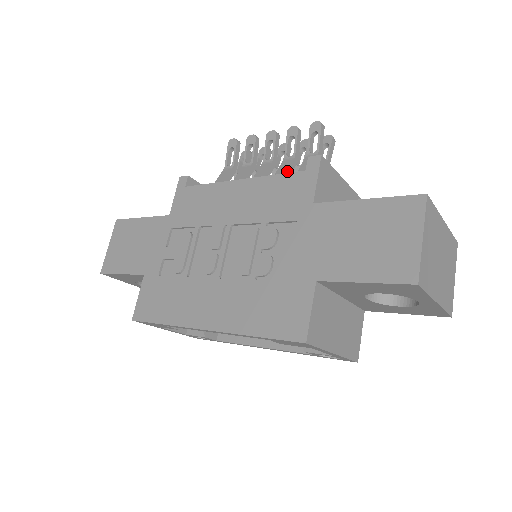
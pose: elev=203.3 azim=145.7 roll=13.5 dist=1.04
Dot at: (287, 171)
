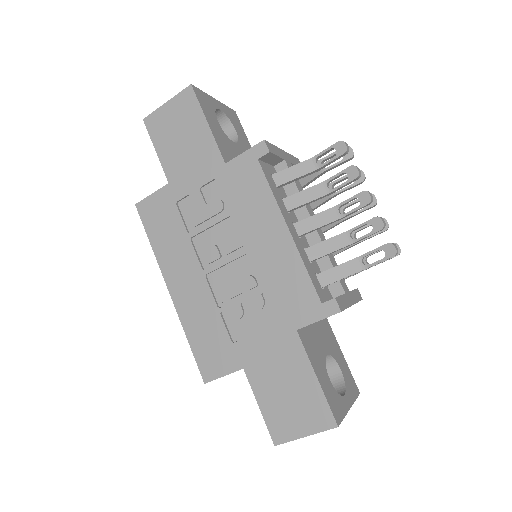
Dot at: (331, 252)
